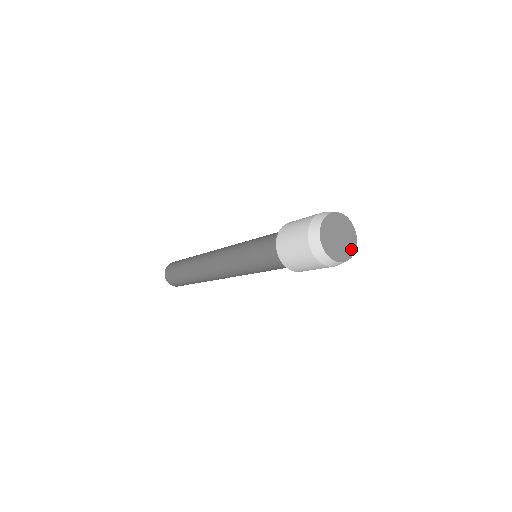
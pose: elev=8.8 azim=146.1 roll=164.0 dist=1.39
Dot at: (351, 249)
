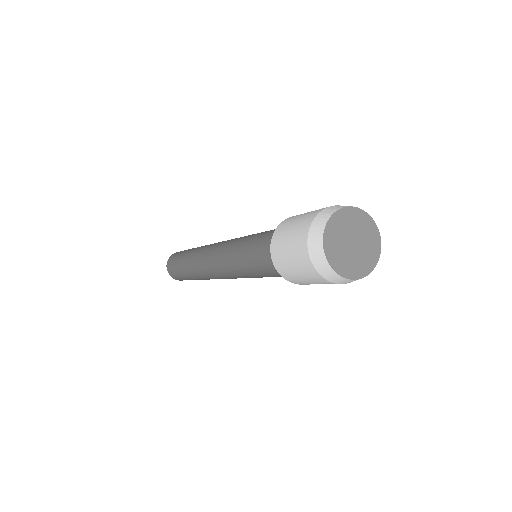
Dot at: (362, 269)
